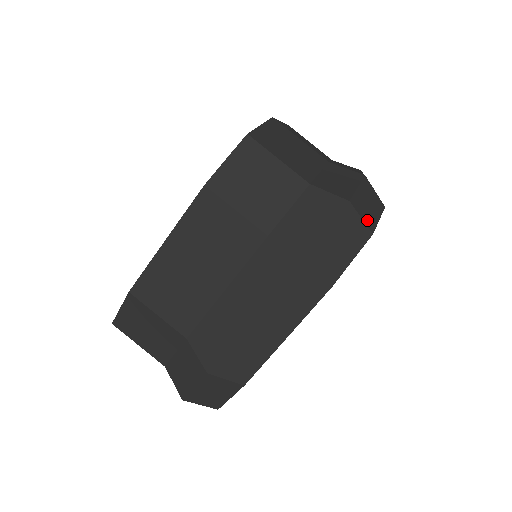
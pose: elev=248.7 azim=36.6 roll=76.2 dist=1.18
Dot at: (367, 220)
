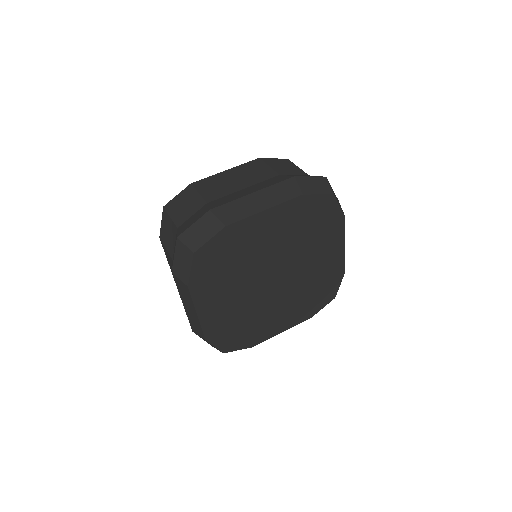
Dot at: occluded
